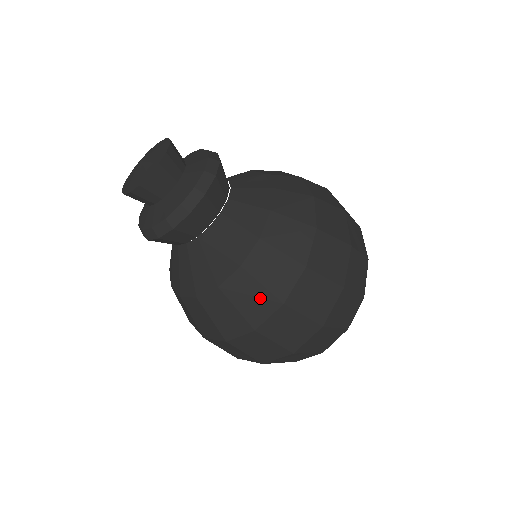
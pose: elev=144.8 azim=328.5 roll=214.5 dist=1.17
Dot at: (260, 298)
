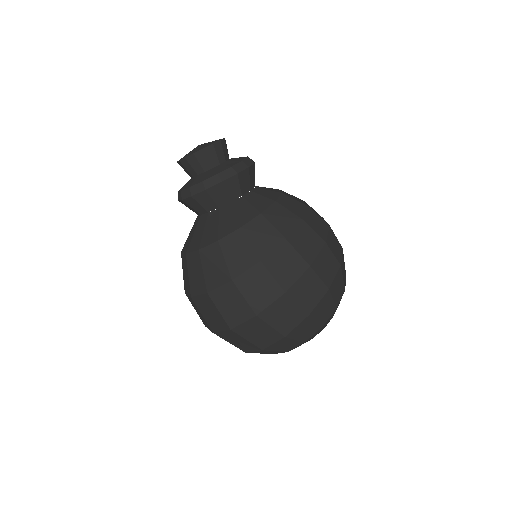
Dot at: (199, 279)
